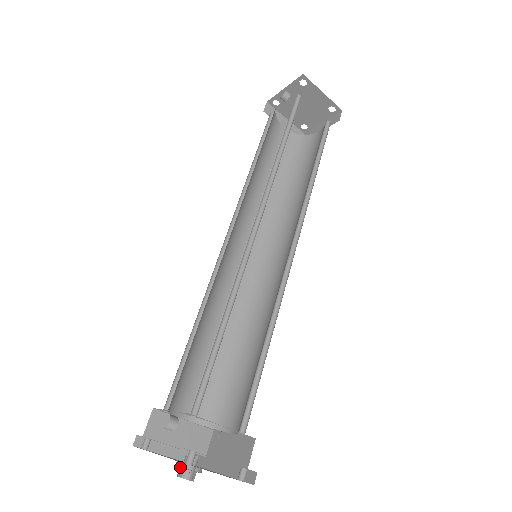
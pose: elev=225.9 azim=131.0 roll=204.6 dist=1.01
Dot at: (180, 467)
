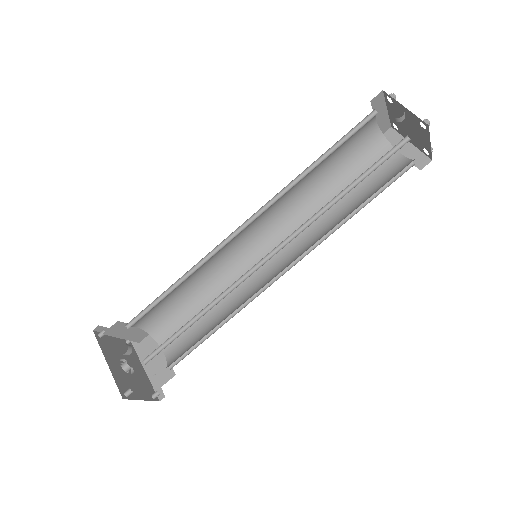
Dot at: (120, 364)
